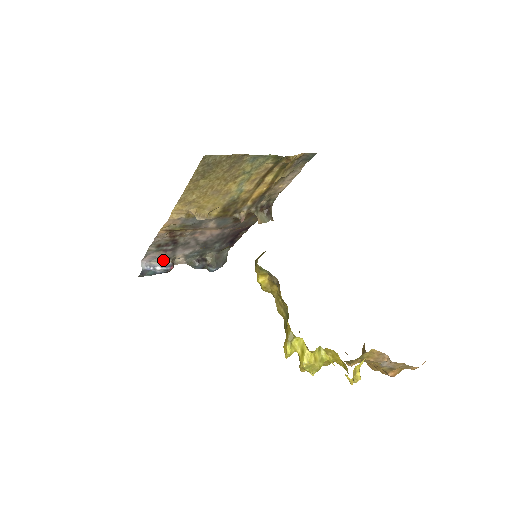
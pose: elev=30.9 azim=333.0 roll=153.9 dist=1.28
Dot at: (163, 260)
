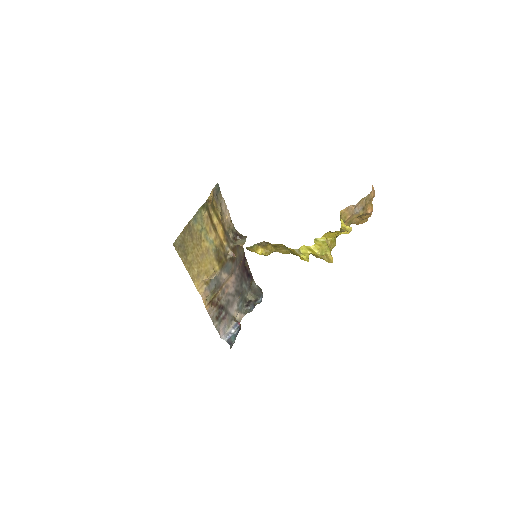
Dot at: (230, 325)
